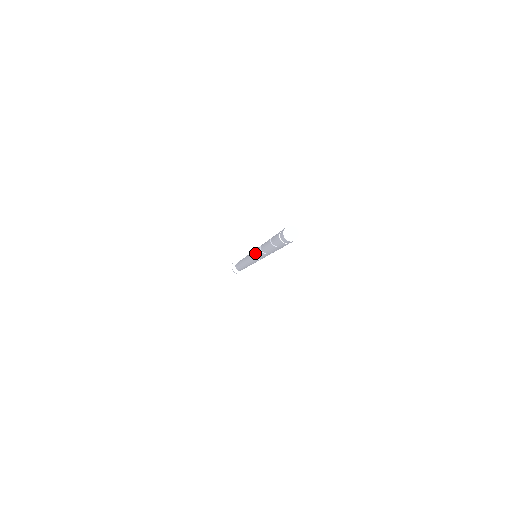
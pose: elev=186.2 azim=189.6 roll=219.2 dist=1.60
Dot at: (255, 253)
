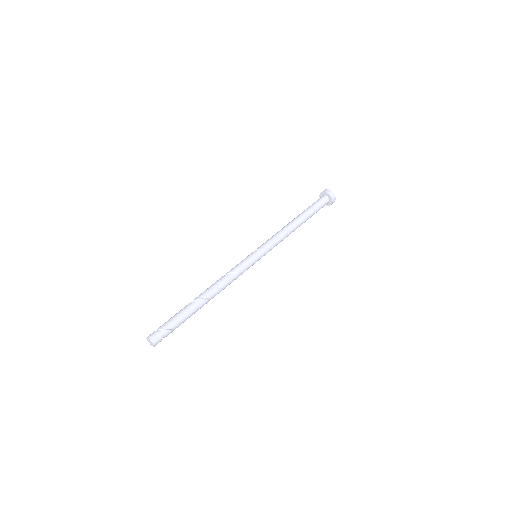
Dot at: occluded
